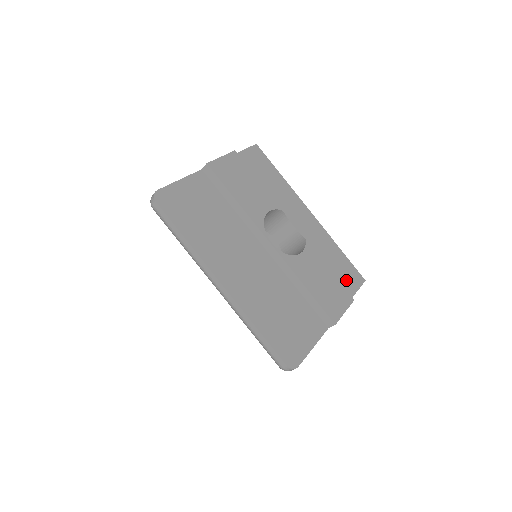
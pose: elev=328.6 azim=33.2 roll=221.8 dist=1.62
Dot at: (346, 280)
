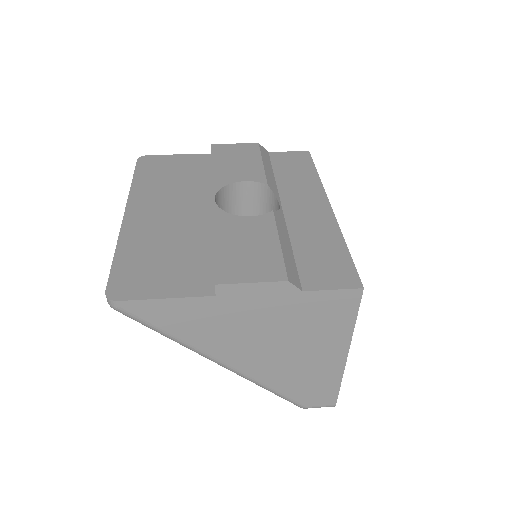
Dot at: (317, 272)
